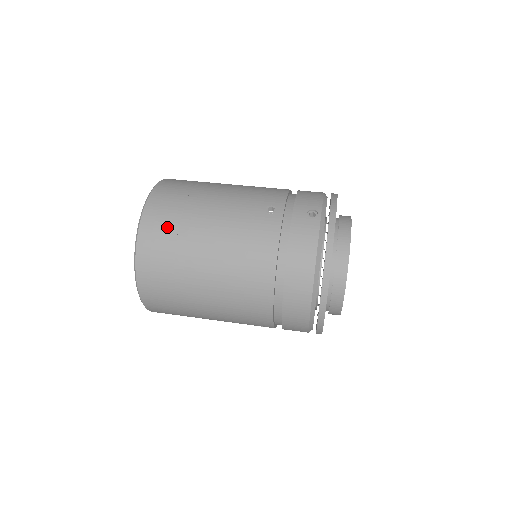
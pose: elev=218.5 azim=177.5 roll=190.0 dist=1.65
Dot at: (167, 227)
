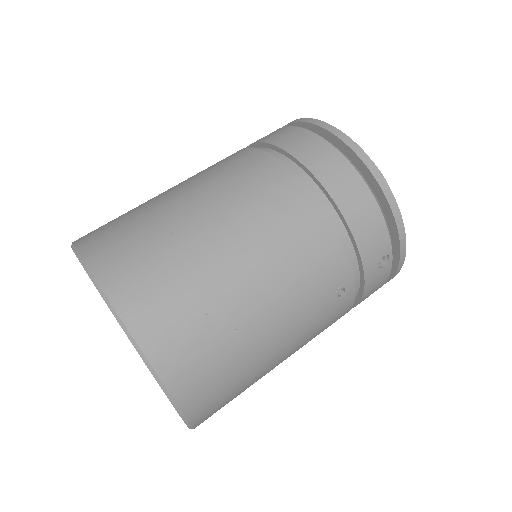
Dot at: (119, 228)
